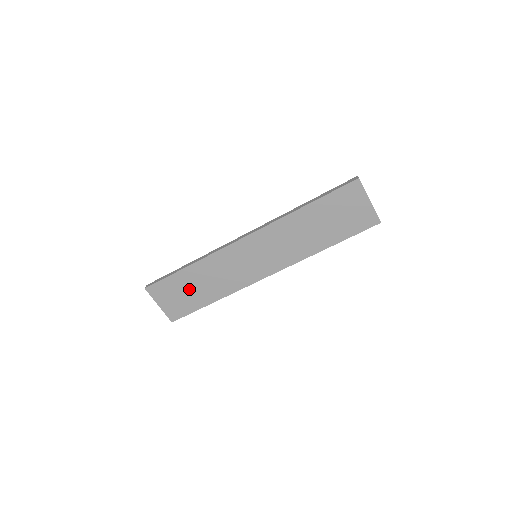
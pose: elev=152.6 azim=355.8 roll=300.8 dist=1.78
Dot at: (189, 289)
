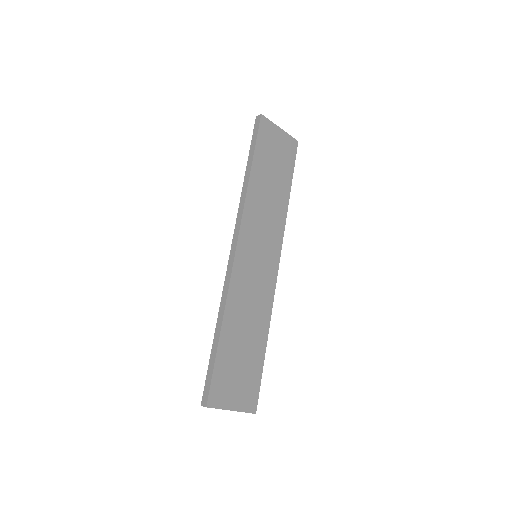
Dot at: (240, 354)
